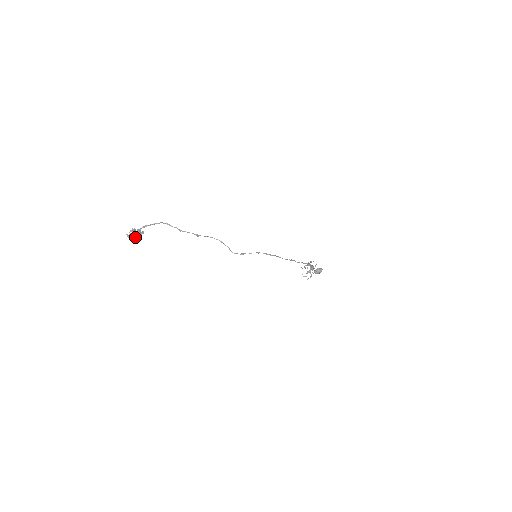
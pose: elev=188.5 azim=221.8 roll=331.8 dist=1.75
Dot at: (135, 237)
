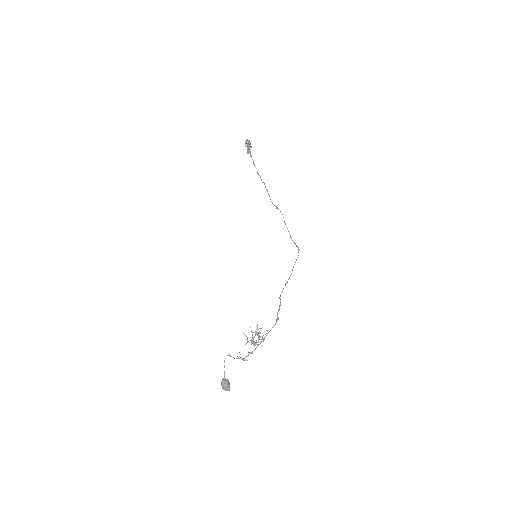
Dot at: (249, 145)
